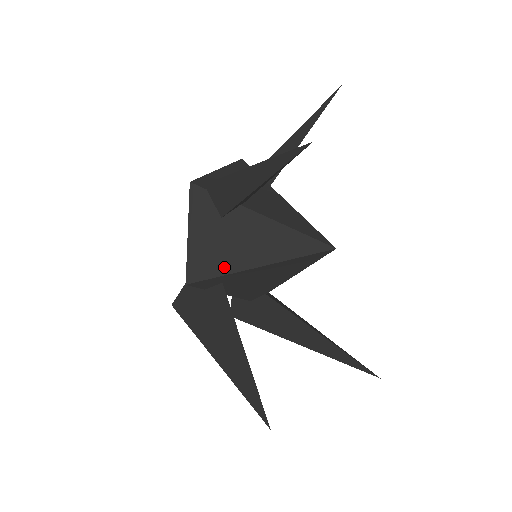
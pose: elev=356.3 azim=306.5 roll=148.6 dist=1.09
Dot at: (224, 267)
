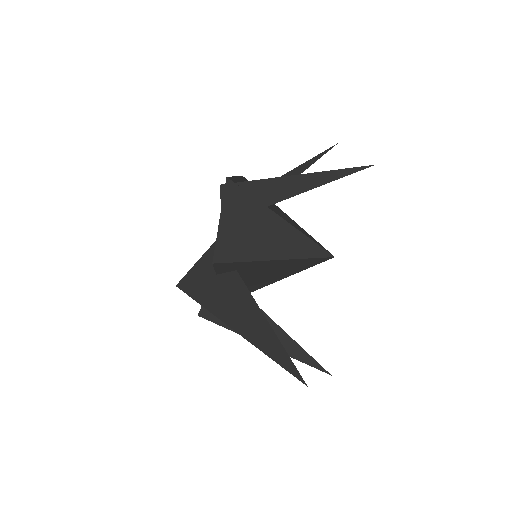
Dot at: (248, 254)
